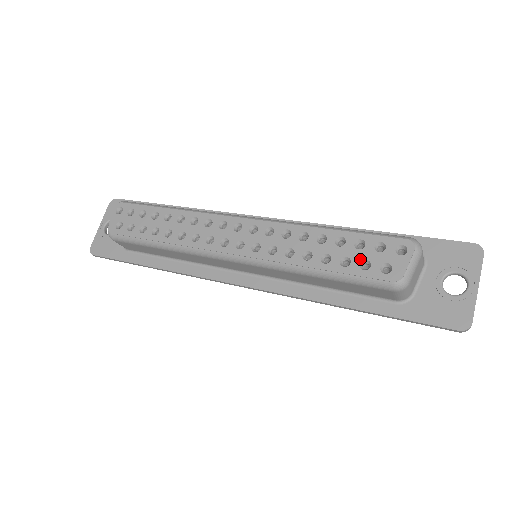
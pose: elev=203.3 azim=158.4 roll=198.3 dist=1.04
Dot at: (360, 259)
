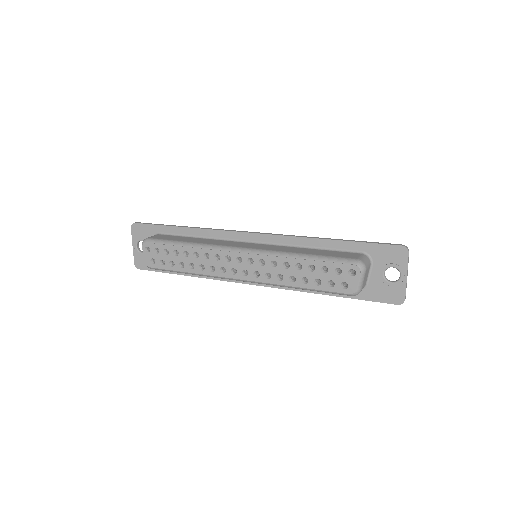
Dot at: (327, 280)
